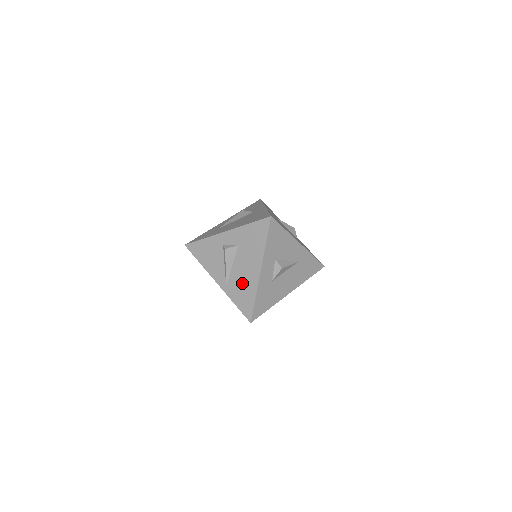
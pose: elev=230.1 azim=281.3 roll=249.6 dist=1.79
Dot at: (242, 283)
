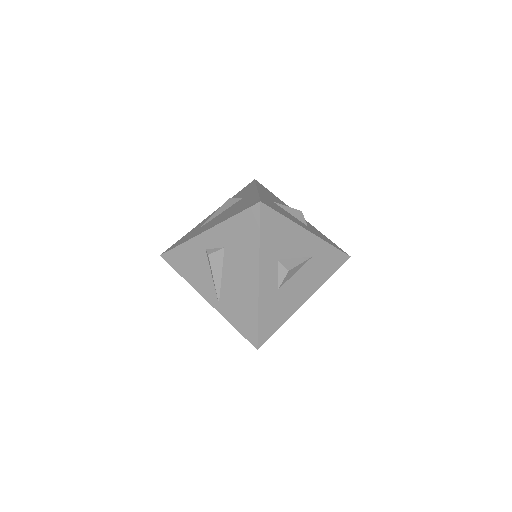
Dot at: (238, 298)
